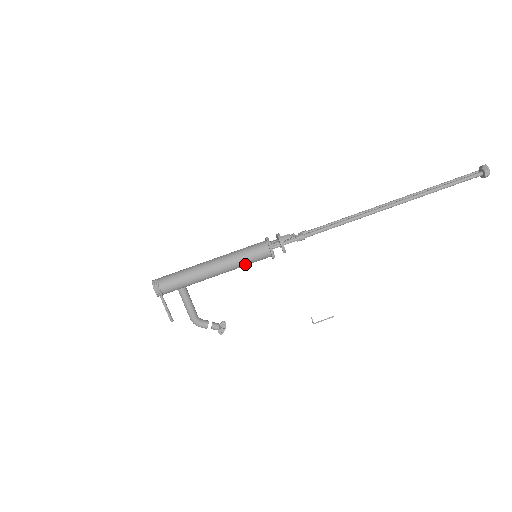
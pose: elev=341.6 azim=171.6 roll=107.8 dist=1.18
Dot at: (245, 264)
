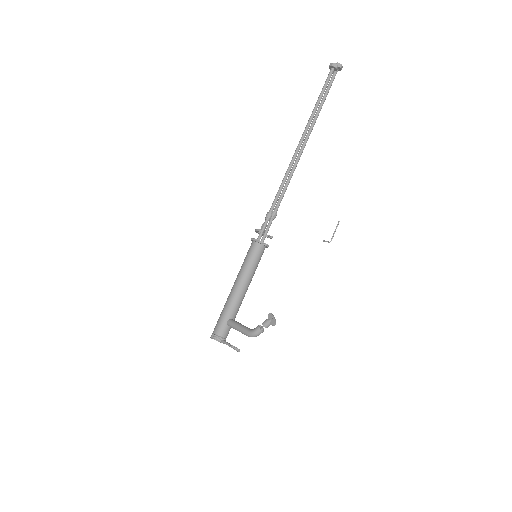
Dot at: (249, 265)
